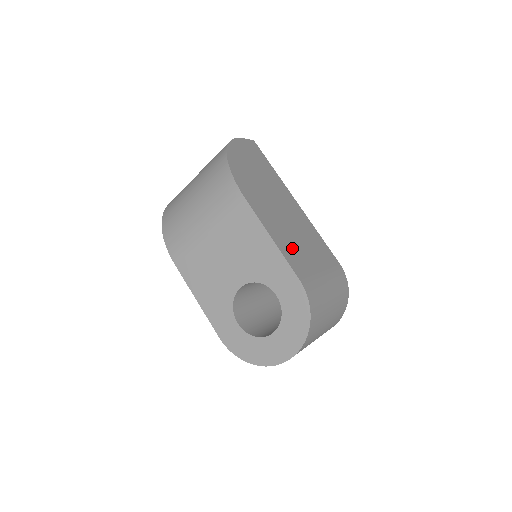
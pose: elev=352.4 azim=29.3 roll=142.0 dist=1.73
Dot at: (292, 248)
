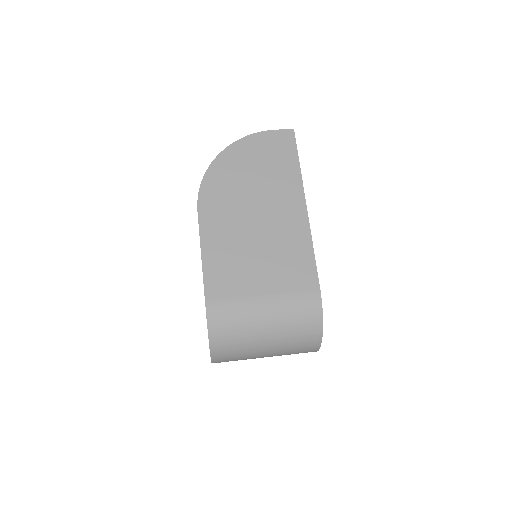
Dot at: (229, 265)
